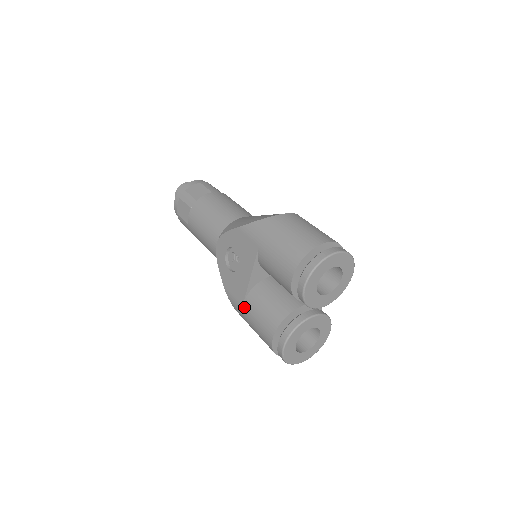
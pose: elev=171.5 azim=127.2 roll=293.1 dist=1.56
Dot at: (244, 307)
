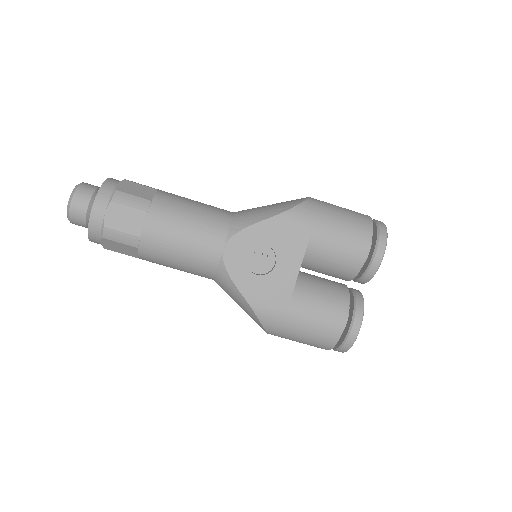
Dot at: (291, 310)
